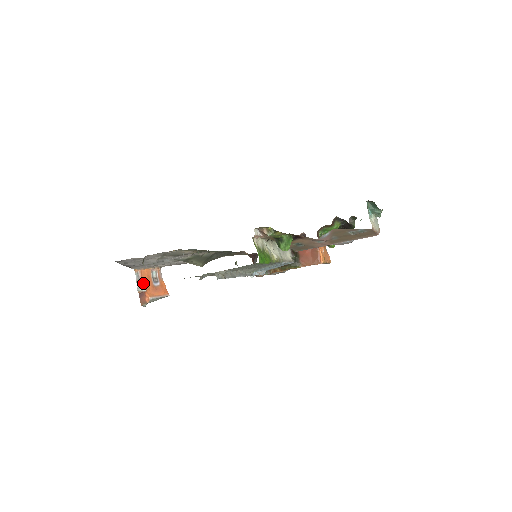
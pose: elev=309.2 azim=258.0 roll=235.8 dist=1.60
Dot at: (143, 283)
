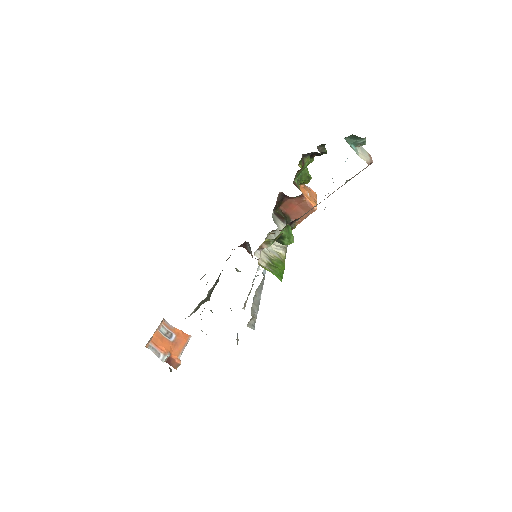
Dot at: (162, 350)
